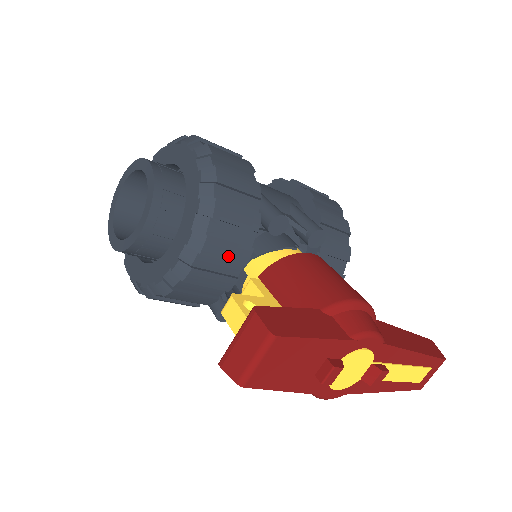
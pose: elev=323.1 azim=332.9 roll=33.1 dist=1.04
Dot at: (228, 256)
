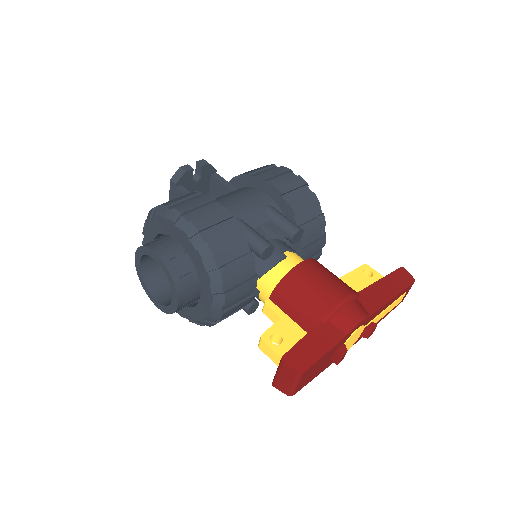
Dot at: (243, 292)
